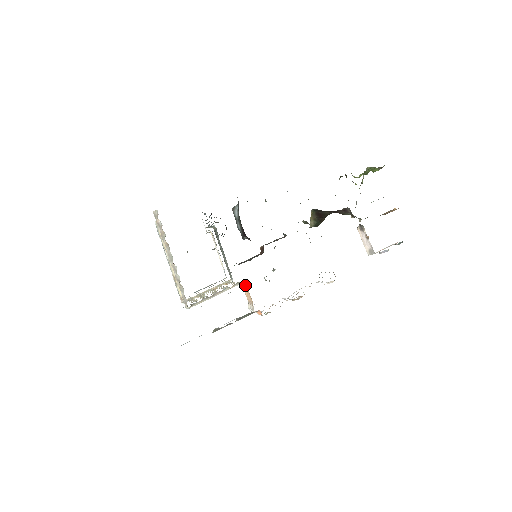
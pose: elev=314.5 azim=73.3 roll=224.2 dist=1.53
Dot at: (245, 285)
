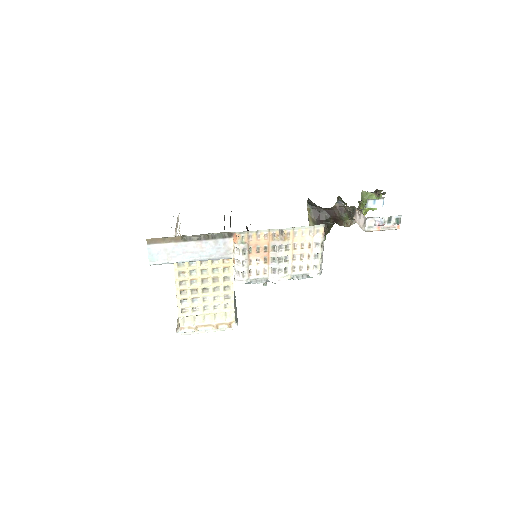
Dot at: occluded
